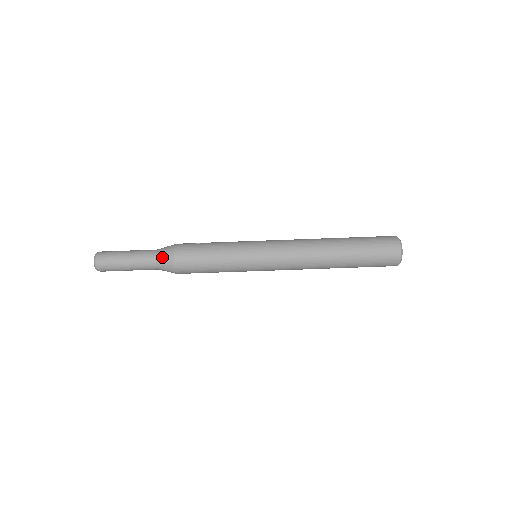
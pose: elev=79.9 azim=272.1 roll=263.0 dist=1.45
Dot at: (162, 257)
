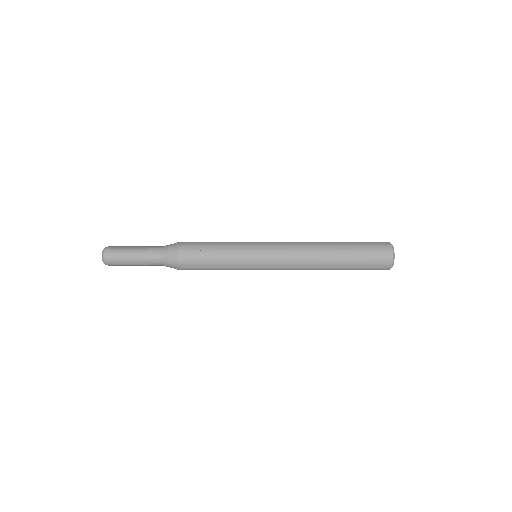
Dot at: (168, 266)
